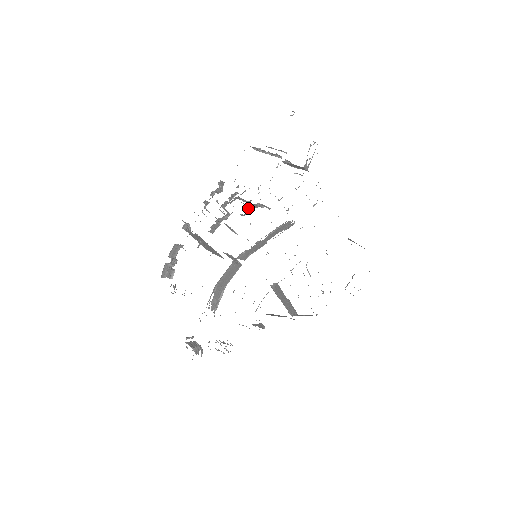
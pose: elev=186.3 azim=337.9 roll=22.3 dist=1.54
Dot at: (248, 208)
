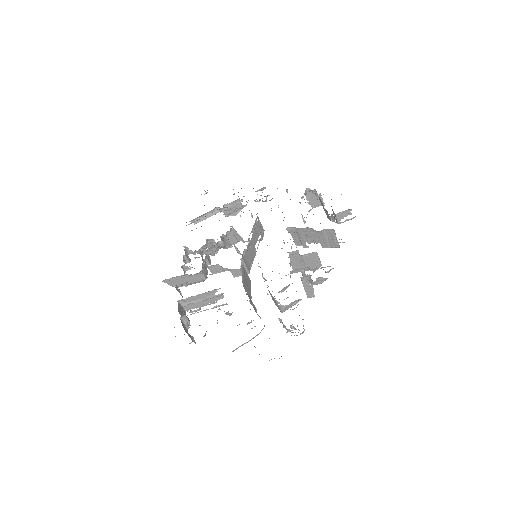
Dot at: occluded
